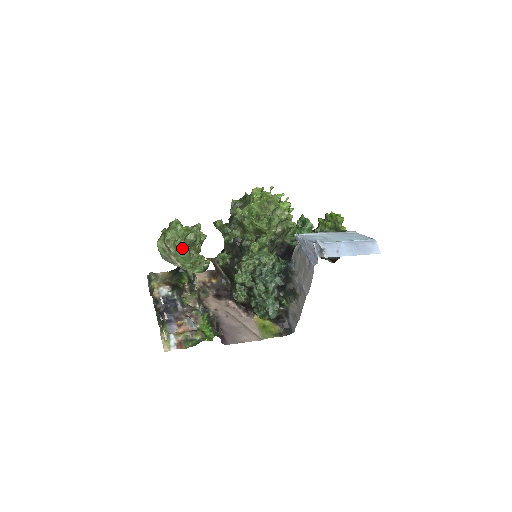
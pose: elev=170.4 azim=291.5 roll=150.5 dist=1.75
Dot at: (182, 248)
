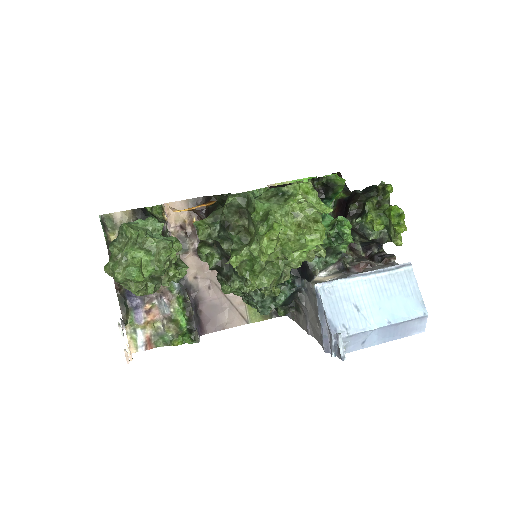
Dot at: (143, 294)
